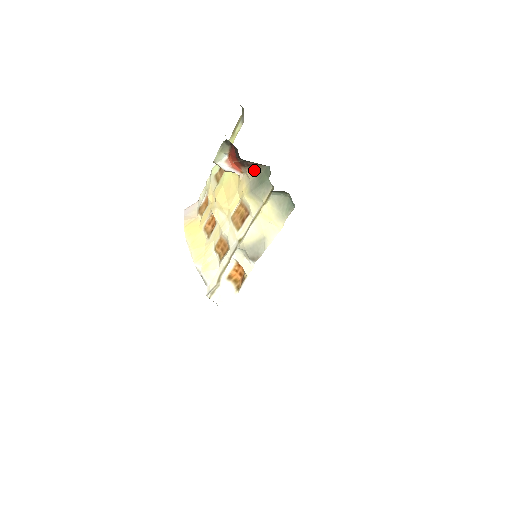
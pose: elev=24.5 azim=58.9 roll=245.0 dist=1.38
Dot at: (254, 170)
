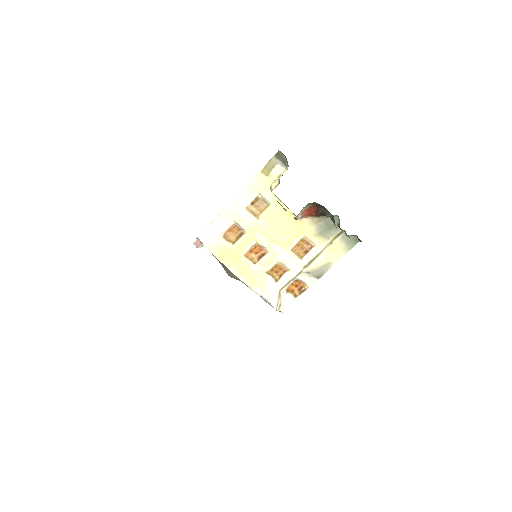
Dot at: (321, 217)
